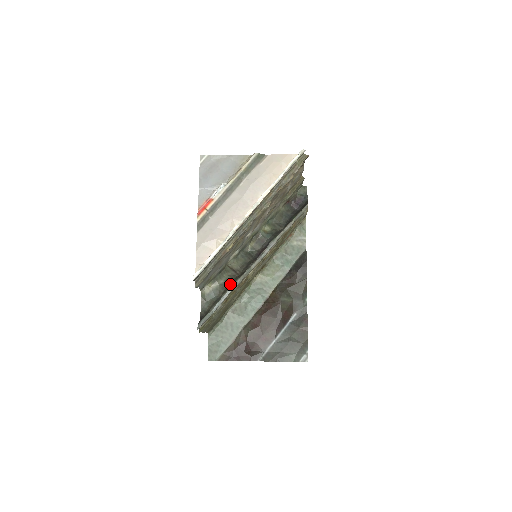
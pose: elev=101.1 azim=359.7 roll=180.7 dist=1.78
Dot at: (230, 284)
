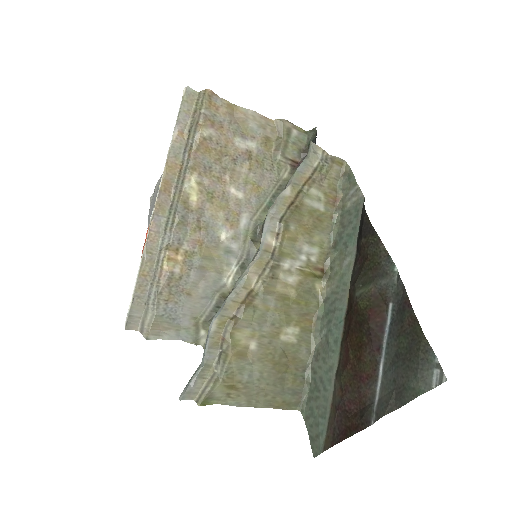
Dot at: occluded
